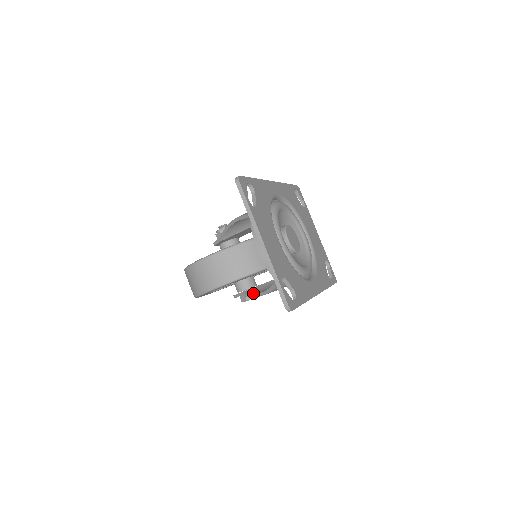
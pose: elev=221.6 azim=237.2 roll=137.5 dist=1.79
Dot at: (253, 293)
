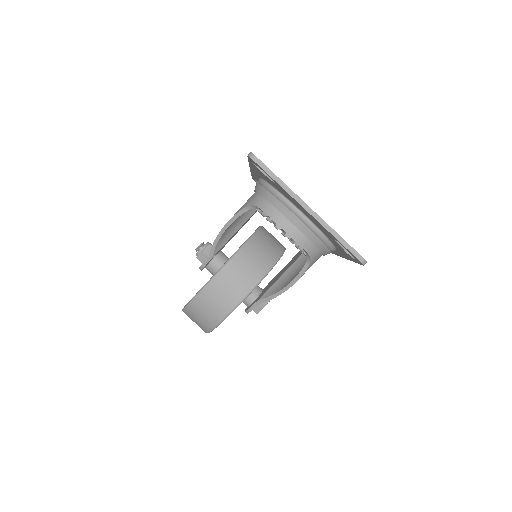
Dot at: (276, 292)
